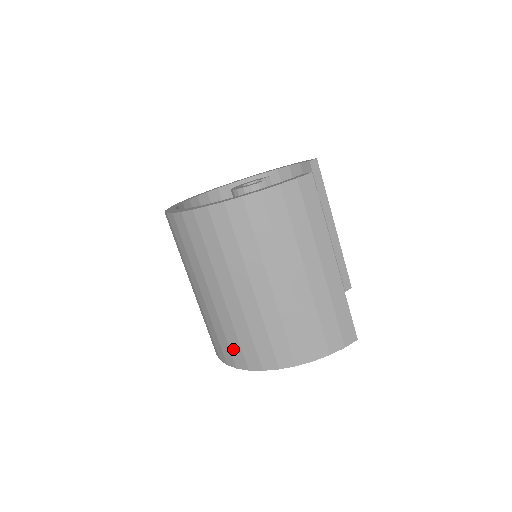
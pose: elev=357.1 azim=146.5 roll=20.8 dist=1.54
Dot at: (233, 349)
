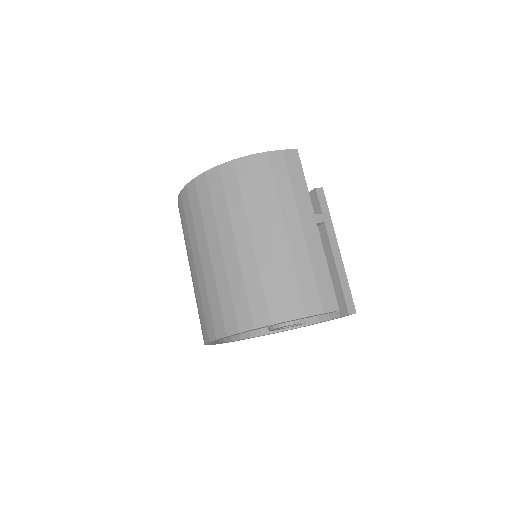
Dot at: (214, 316)
